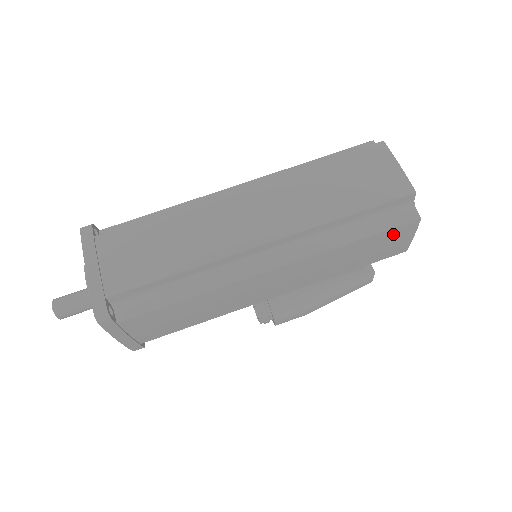
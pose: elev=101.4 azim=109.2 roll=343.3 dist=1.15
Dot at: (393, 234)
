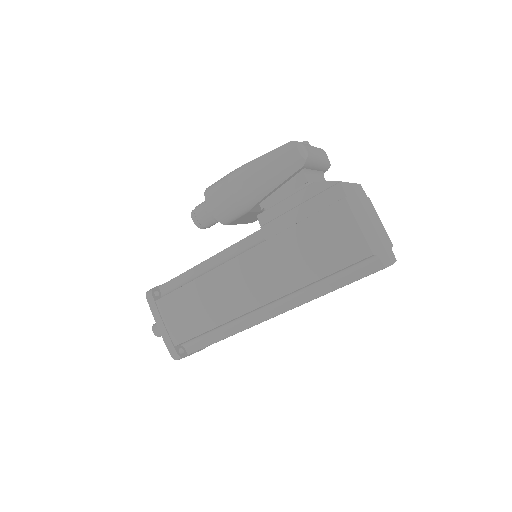
Dot at: occluded
